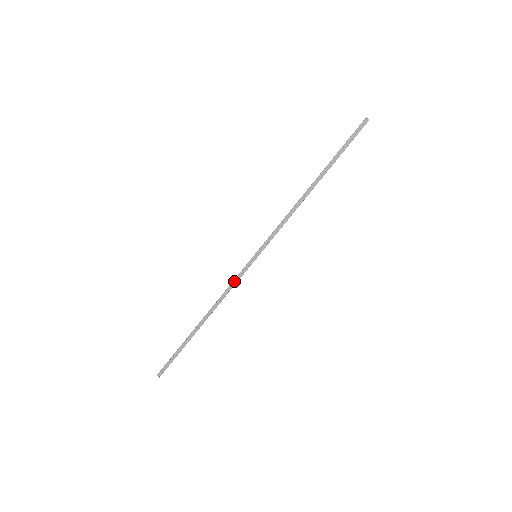
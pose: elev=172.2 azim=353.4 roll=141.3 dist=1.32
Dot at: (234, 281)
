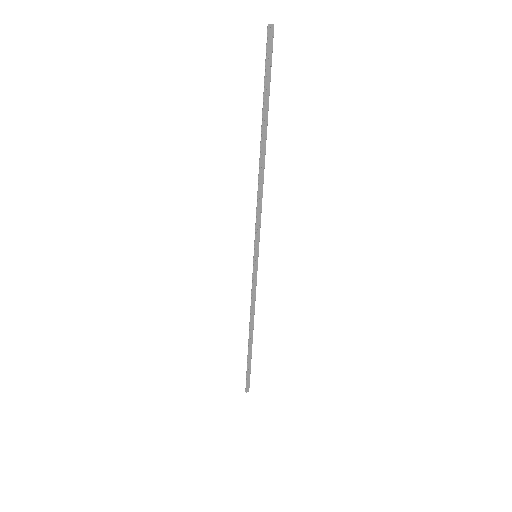
Dot at: (253, 290)
